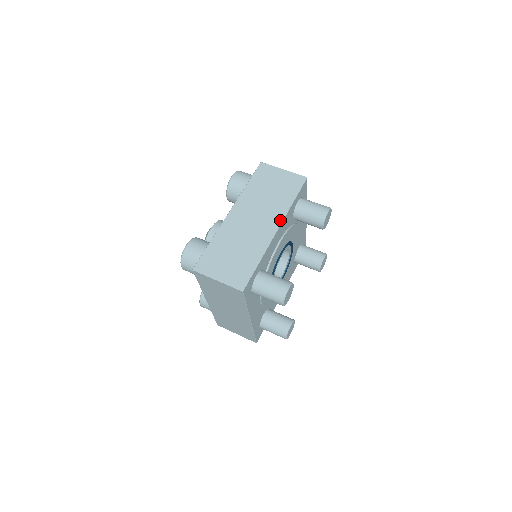
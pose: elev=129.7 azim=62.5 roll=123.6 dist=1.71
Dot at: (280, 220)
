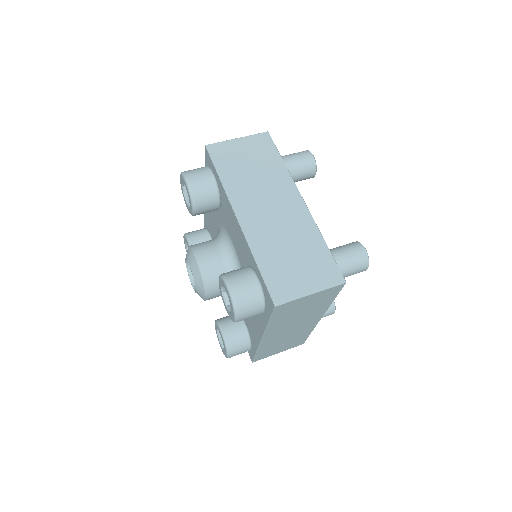
Dot at: (295, 189)
